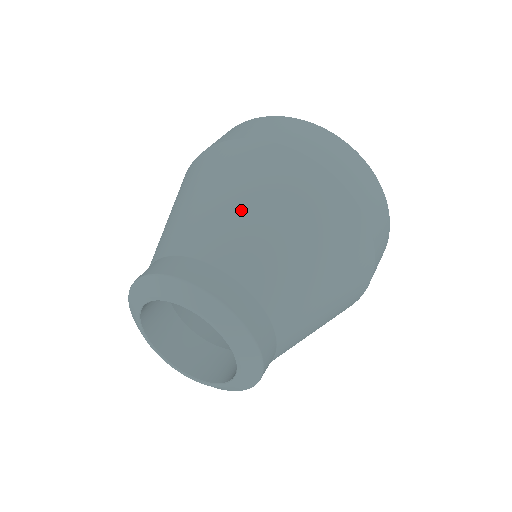
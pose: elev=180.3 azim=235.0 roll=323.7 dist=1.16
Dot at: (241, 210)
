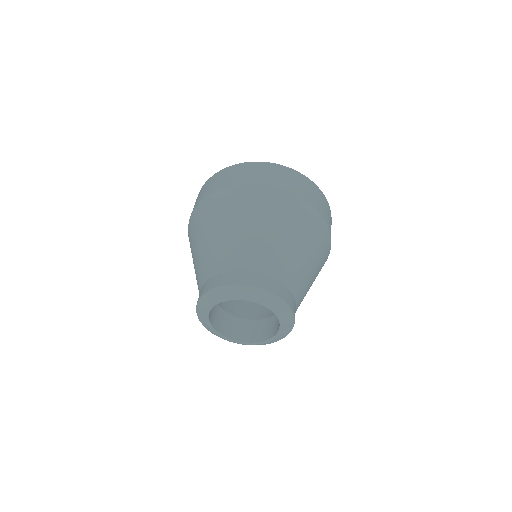
Dot at: (219, 237)
